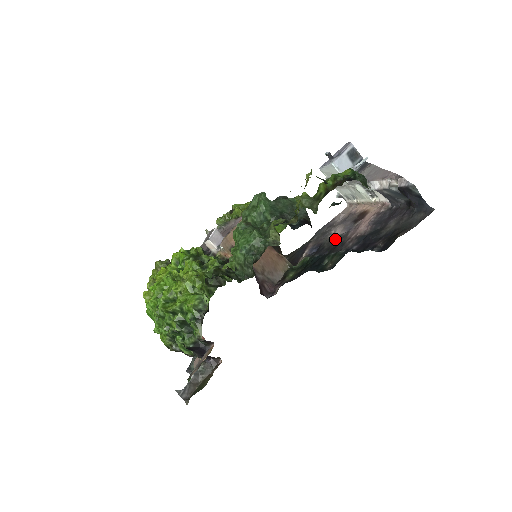
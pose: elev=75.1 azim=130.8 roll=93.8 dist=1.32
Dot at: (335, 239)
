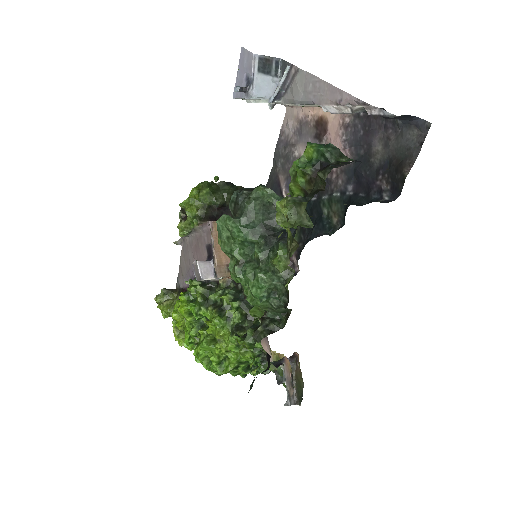
Dot at: occluded
